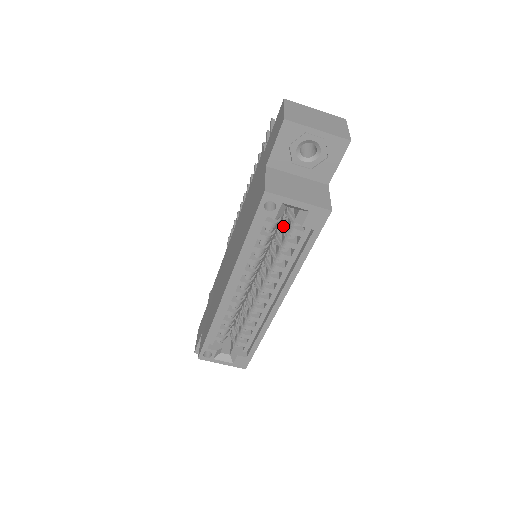
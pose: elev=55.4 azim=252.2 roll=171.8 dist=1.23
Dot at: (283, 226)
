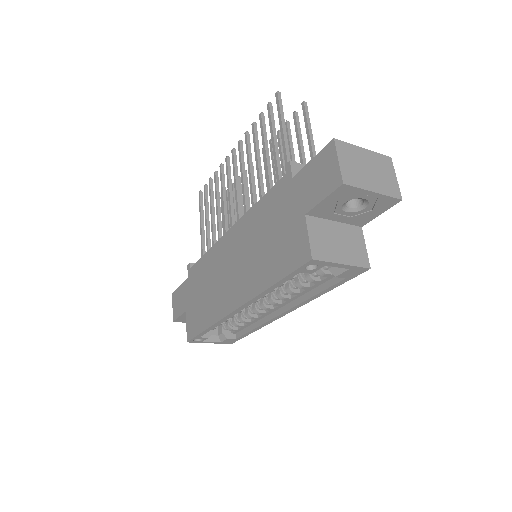
Dot at: occluded
